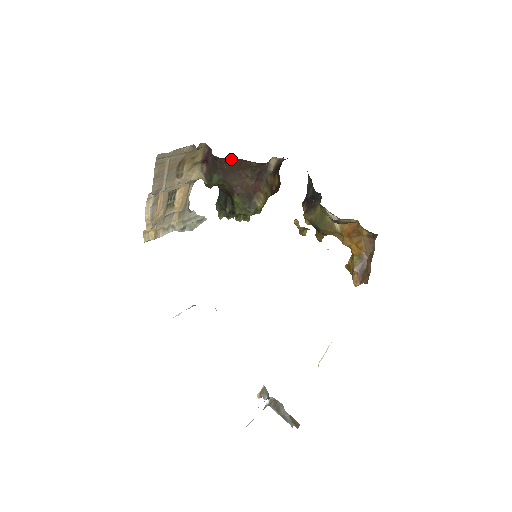
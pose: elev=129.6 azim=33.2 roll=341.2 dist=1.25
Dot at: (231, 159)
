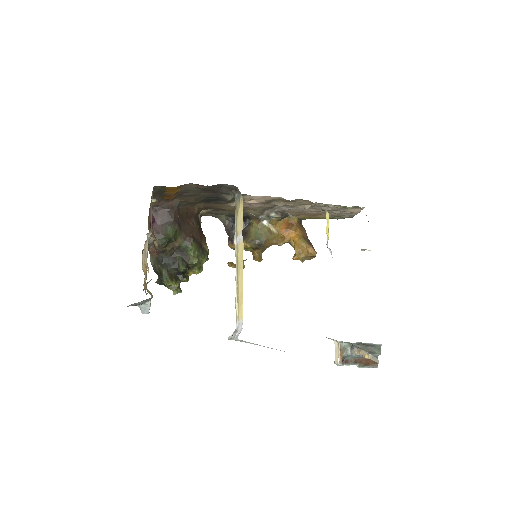
Dot at: (181, 208)
